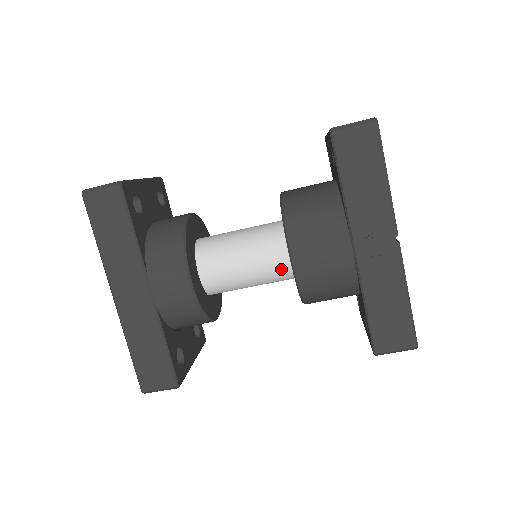
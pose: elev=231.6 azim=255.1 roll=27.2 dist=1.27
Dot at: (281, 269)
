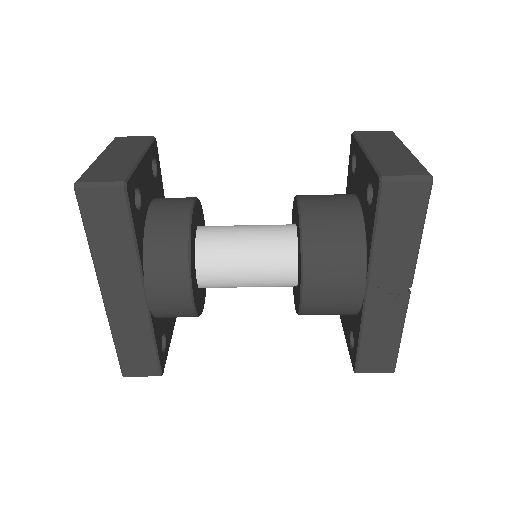
Dot at: (283, 282)
